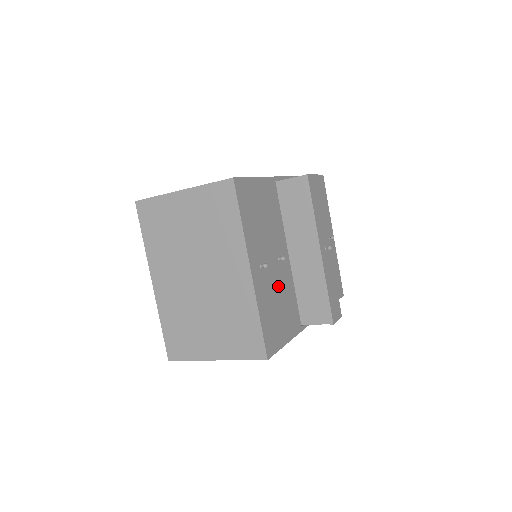
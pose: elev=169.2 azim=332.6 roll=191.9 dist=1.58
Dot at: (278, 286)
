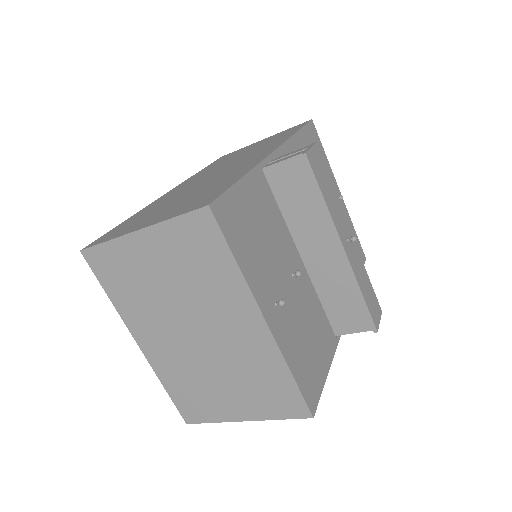
Dot at: (301, 312)
